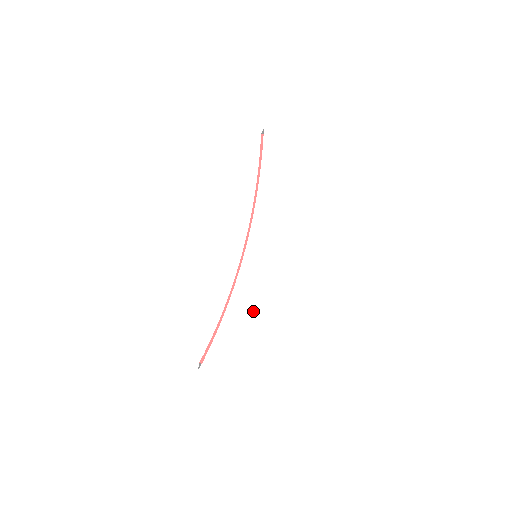
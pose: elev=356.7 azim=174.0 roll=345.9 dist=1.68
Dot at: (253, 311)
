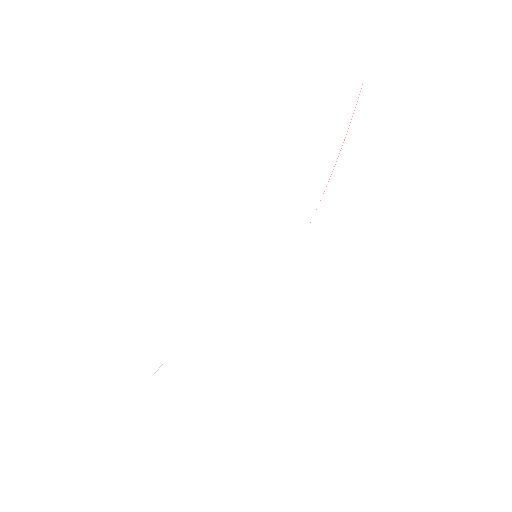
Dot at: (232, 330)
